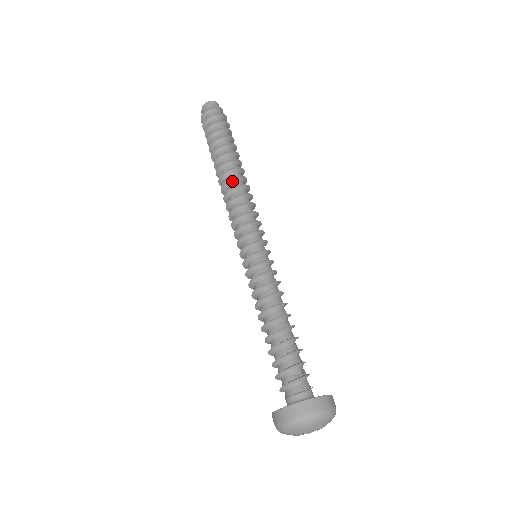
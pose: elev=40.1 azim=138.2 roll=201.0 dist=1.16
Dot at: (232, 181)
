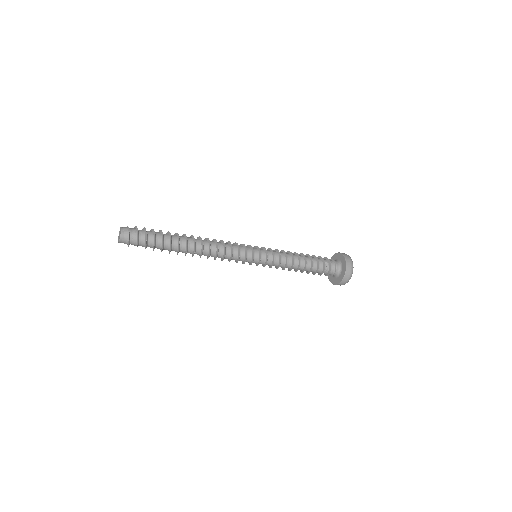
Dot at: occluded
